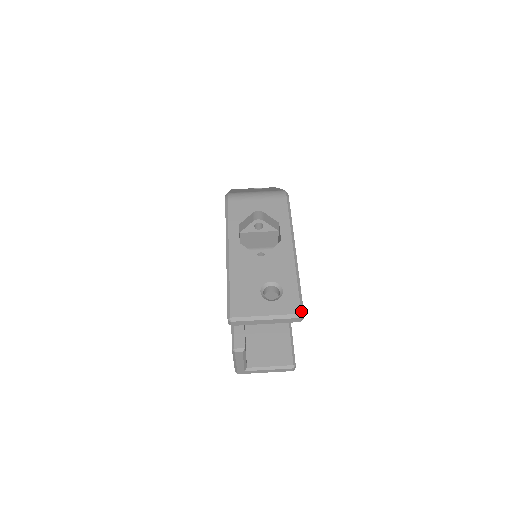
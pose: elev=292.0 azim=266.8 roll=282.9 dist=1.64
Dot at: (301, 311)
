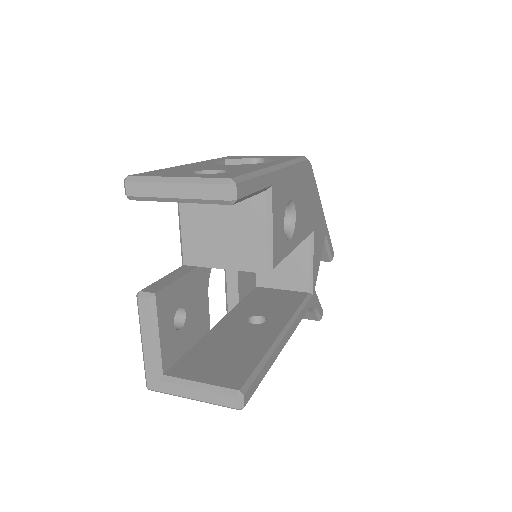
Dot at: (233, 178)
